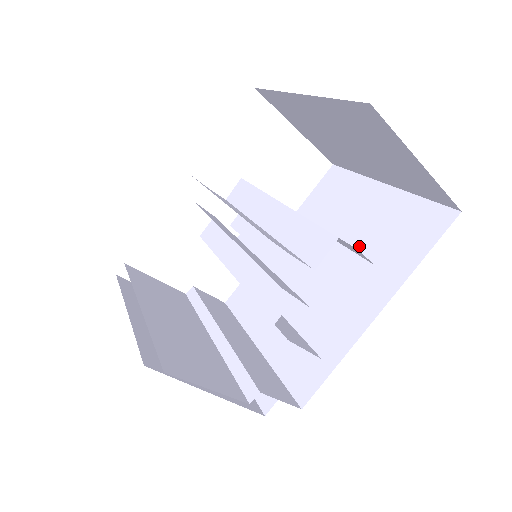
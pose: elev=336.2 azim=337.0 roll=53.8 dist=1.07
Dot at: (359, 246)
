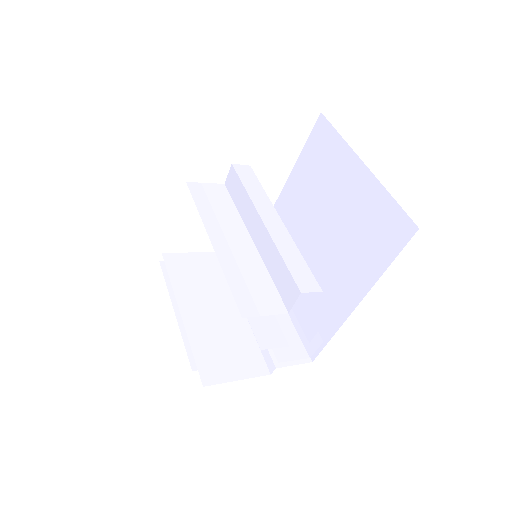
Dot at: (344, 230)
